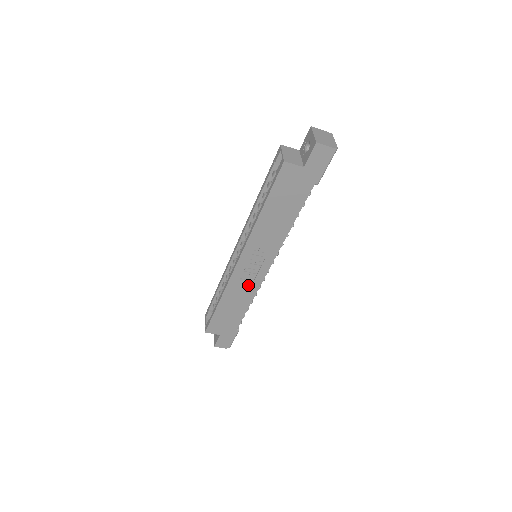
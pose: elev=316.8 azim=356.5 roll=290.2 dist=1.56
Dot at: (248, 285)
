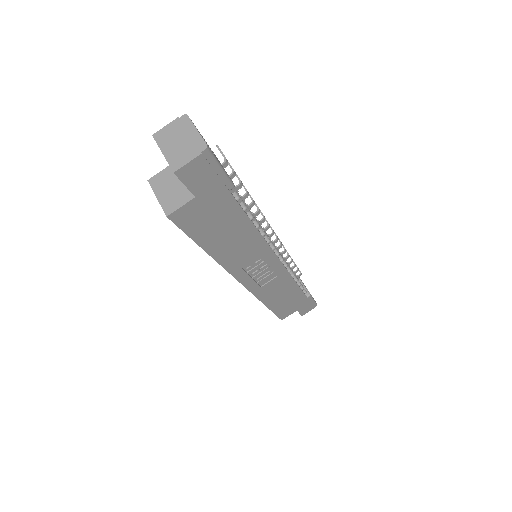
Dot at: (276, 281)
